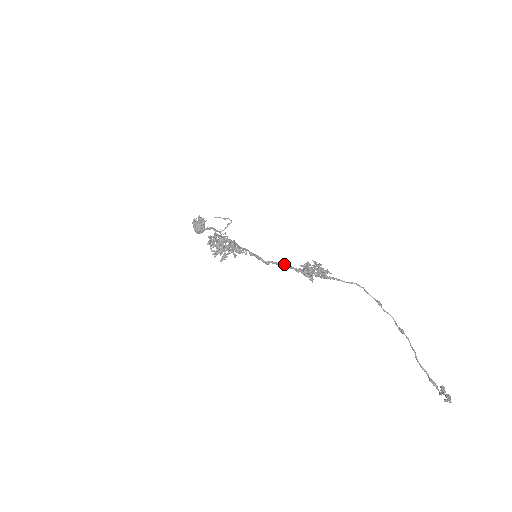
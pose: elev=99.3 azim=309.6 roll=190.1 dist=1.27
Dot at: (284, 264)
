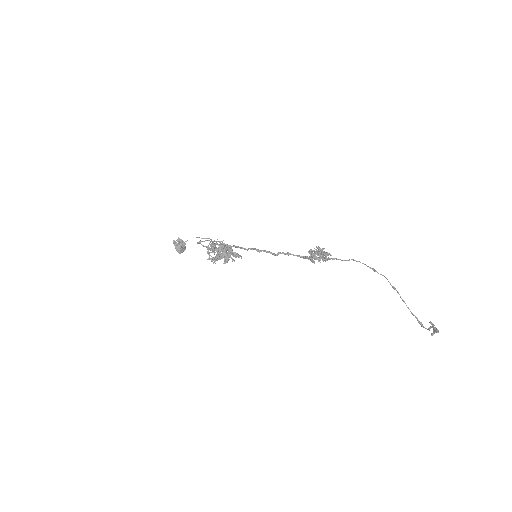
Dot at: occluded
